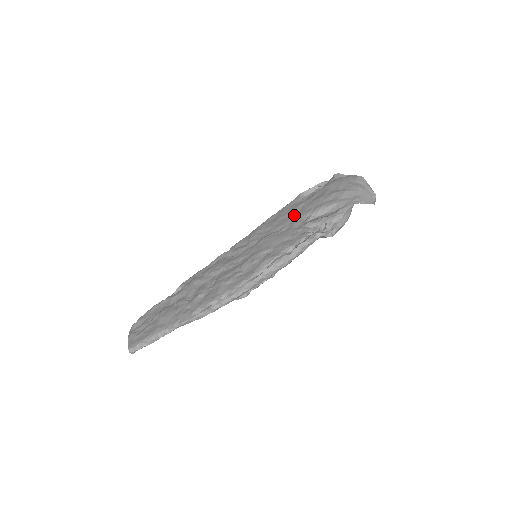
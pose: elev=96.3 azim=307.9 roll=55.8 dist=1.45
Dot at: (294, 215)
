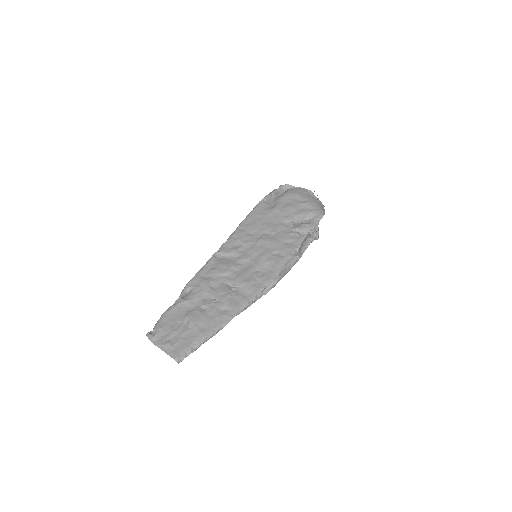
Dot at: (274, 220)
